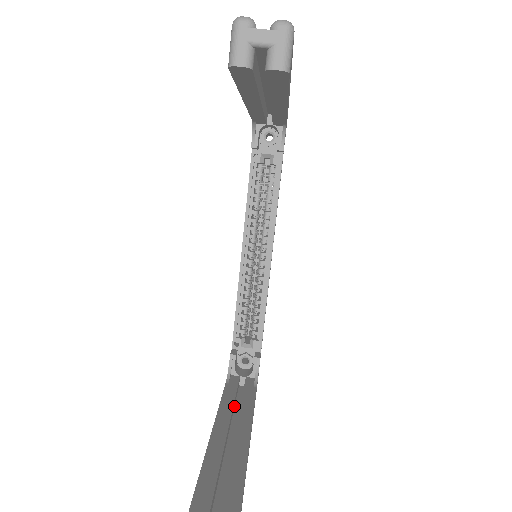
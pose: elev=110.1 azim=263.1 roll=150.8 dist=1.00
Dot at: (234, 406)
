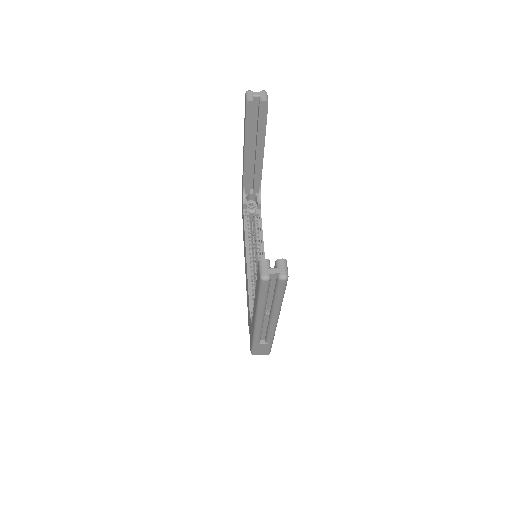
Dot at: occluded
